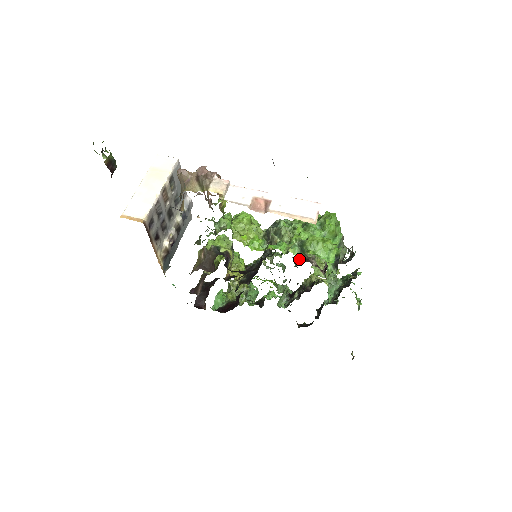
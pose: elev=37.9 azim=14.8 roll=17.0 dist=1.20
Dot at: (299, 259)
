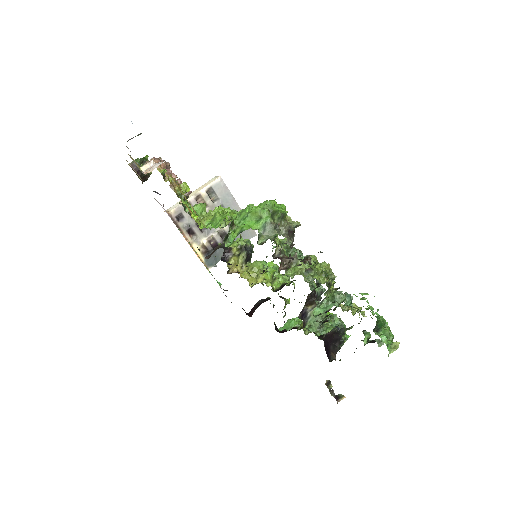
Dot at: occluded
